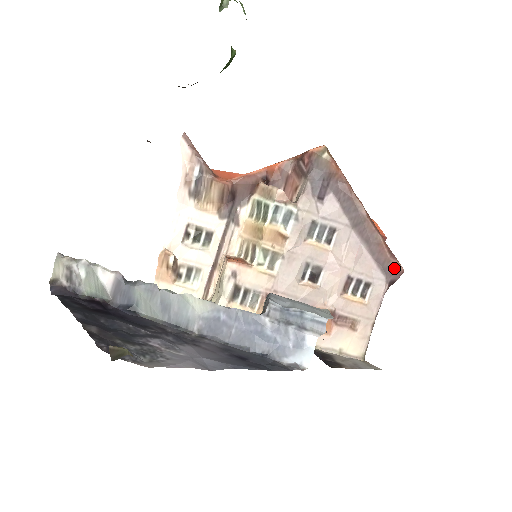
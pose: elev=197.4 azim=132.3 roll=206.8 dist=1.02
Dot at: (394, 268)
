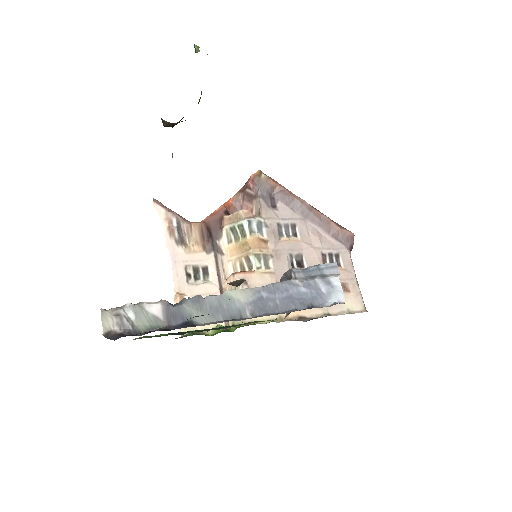
Dot at: (347, 235)
